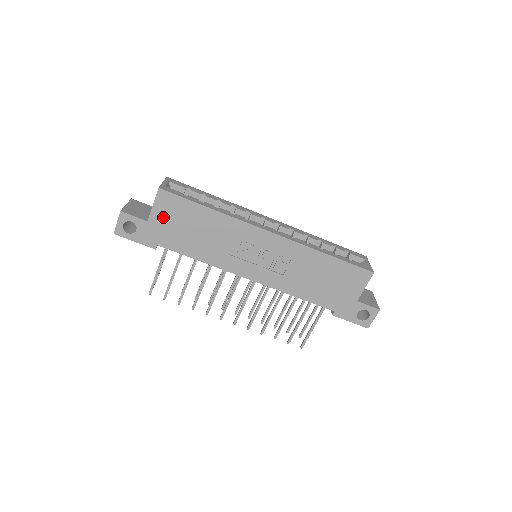
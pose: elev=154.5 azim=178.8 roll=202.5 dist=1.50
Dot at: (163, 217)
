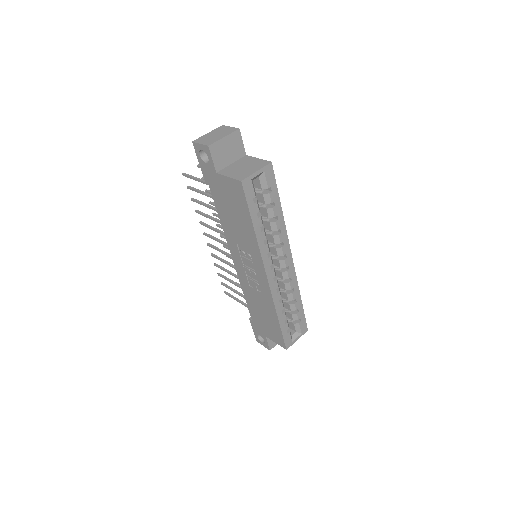
Dot at: (227, 187)
